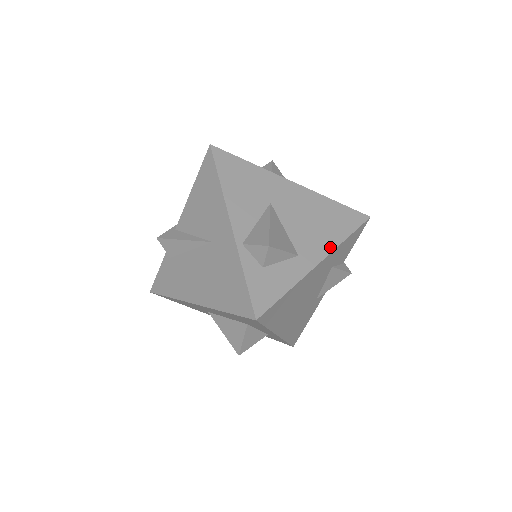
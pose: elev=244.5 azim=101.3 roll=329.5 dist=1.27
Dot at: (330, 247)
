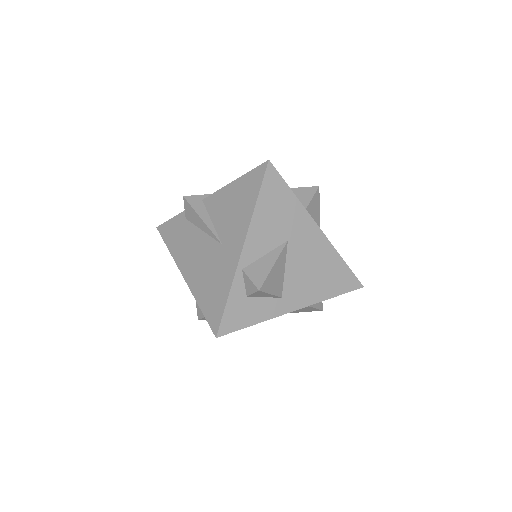
Dot at: (312, 300)
